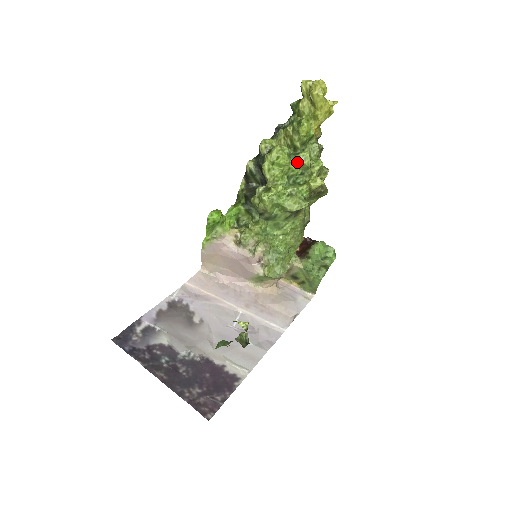
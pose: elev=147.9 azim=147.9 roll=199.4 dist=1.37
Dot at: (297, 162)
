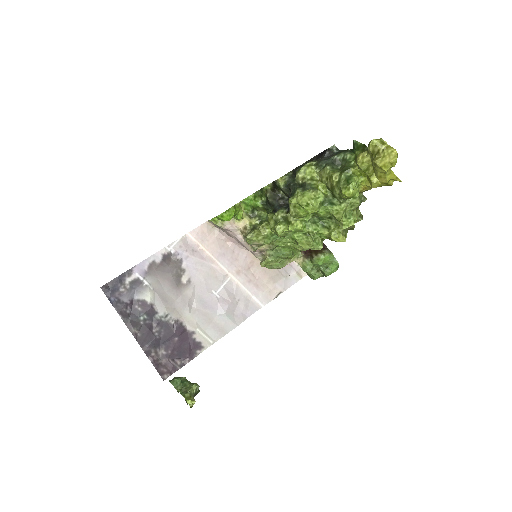
Dot at: (328, 211)
